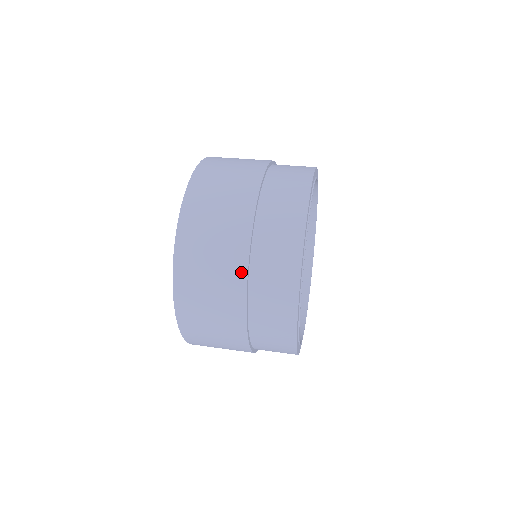
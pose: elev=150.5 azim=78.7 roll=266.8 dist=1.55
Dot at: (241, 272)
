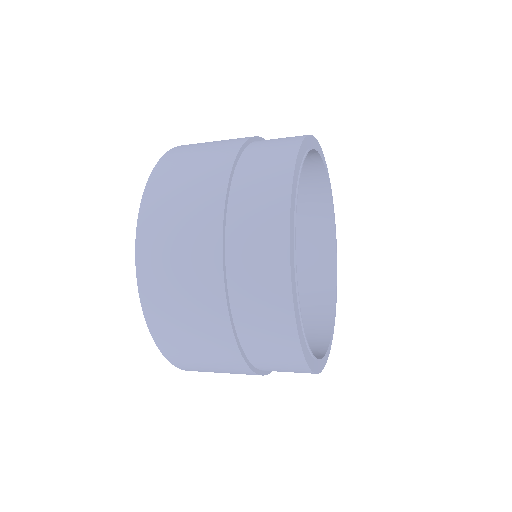
Dot at: (237, 143)
